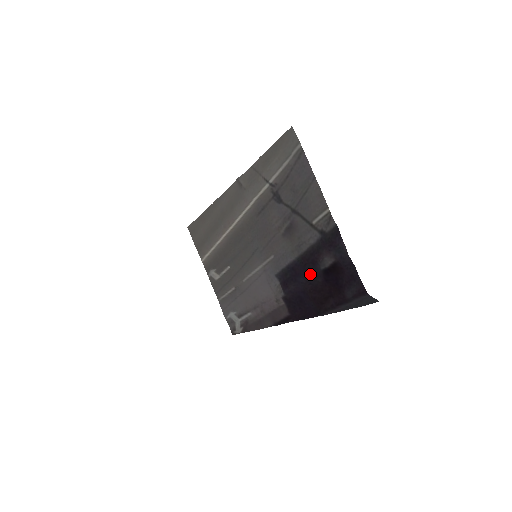
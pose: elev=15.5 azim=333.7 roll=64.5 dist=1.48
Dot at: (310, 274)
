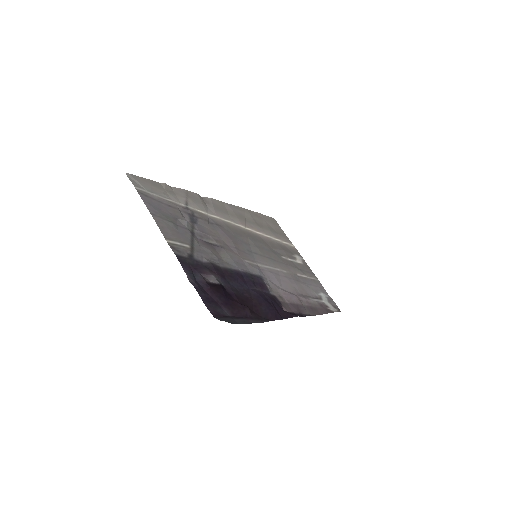
Dot at: (234, 285)
